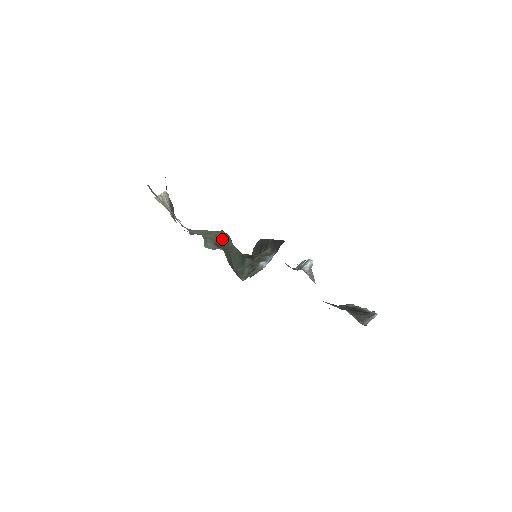
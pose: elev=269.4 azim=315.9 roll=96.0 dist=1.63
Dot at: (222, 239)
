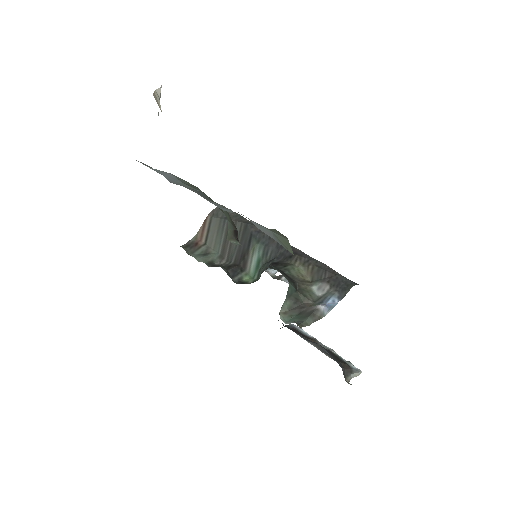
Dot at: occluded
